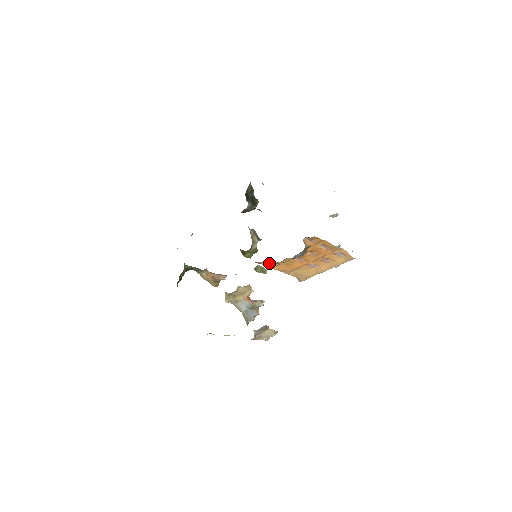
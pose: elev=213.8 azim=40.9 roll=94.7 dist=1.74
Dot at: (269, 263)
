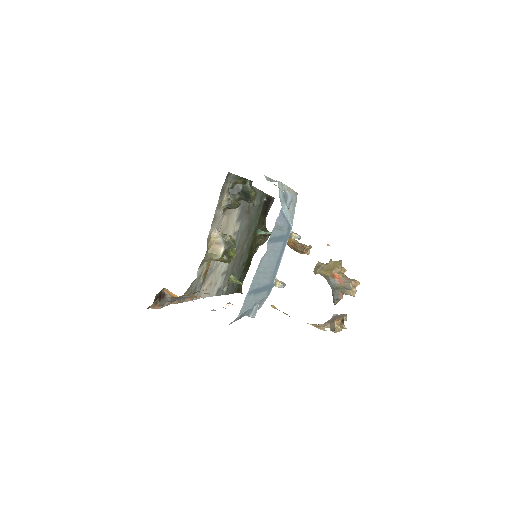
Dot at: occluded
